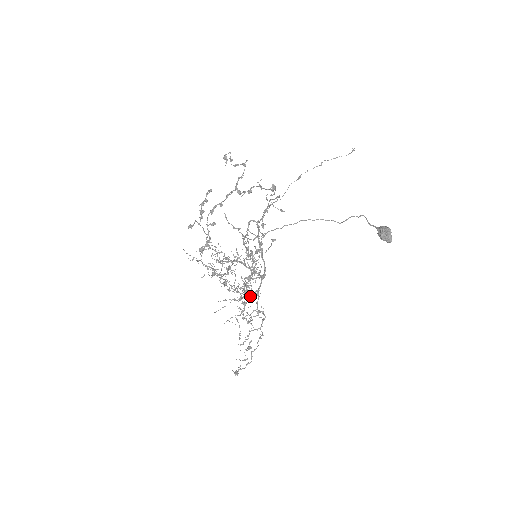
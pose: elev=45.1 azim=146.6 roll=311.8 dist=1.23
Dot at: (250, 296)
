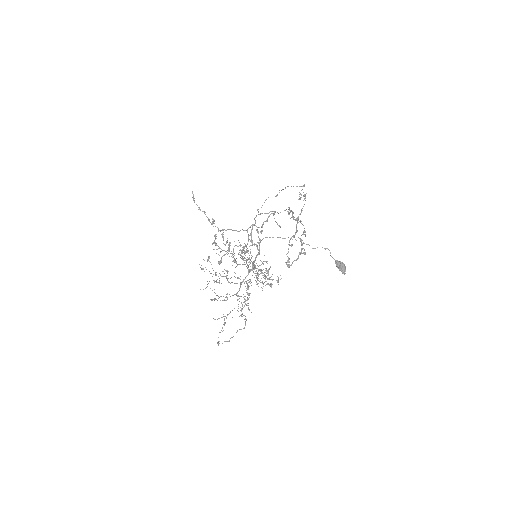
Dot at: occluded
